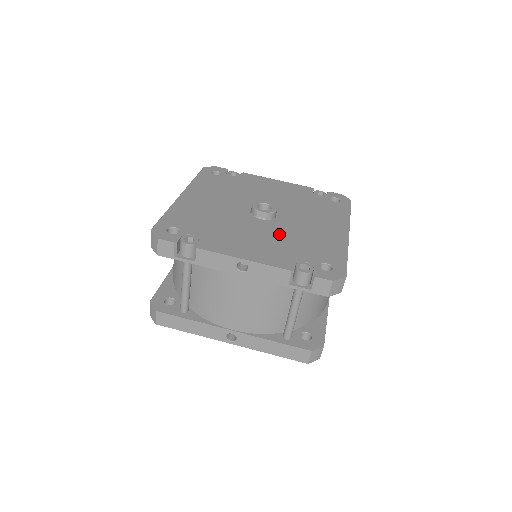
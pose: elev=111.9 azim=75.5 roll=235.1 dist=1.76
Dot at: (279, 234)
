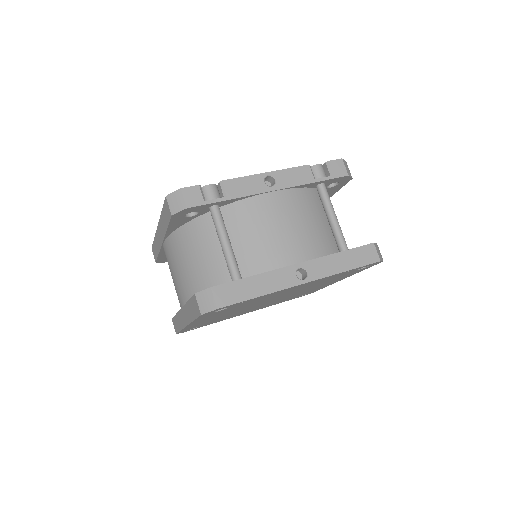
Dot at: occluded
